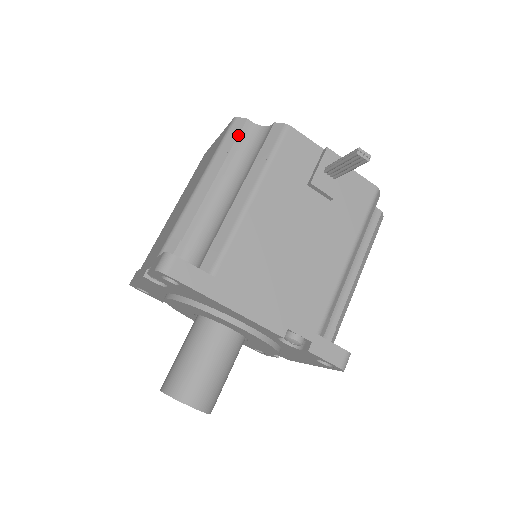
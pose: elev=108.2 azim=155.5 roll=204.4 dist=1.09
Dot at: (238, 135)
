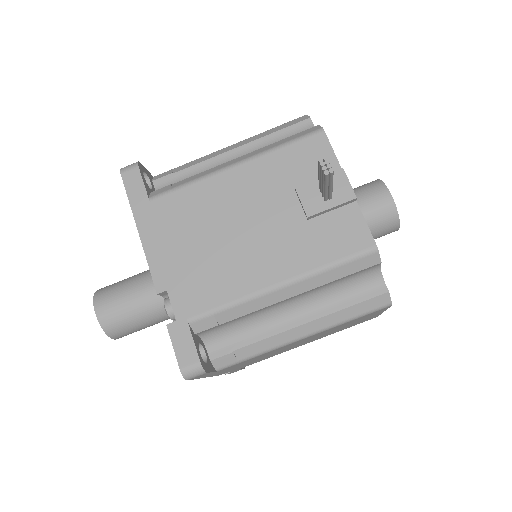
Dot at: (290, 126)
